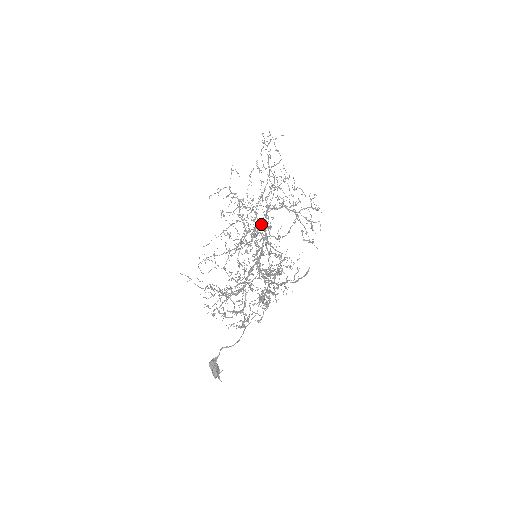
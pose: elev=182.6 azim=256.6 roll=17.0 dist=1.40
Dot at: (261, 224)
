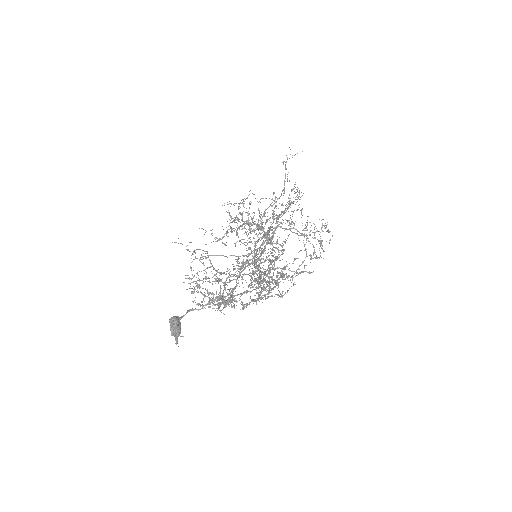
Dot at: occluded
